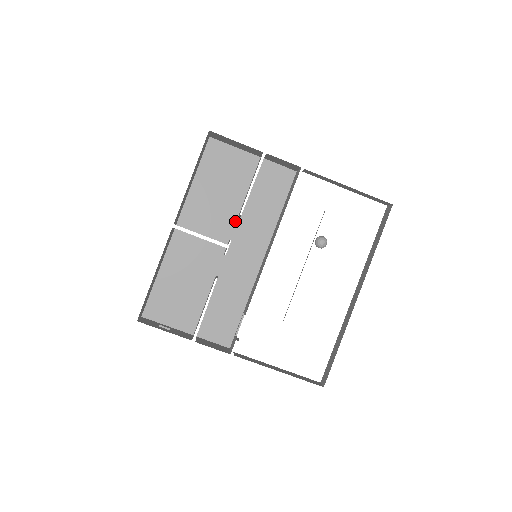
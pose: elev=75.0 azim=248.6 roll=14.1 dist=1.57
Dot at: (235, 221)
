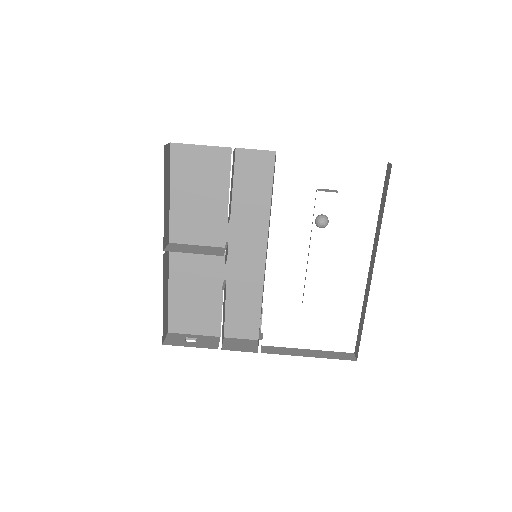
Dot at: (226, 223)
